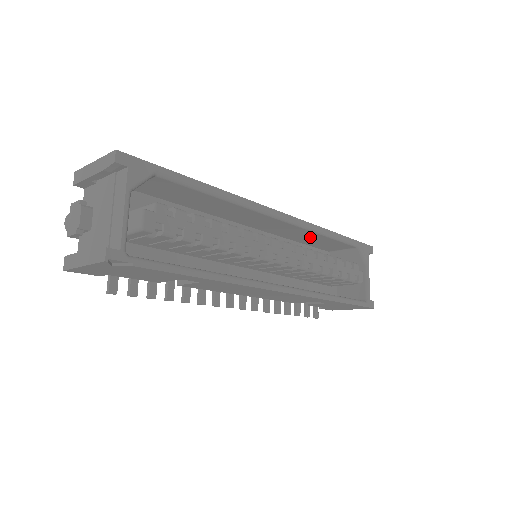
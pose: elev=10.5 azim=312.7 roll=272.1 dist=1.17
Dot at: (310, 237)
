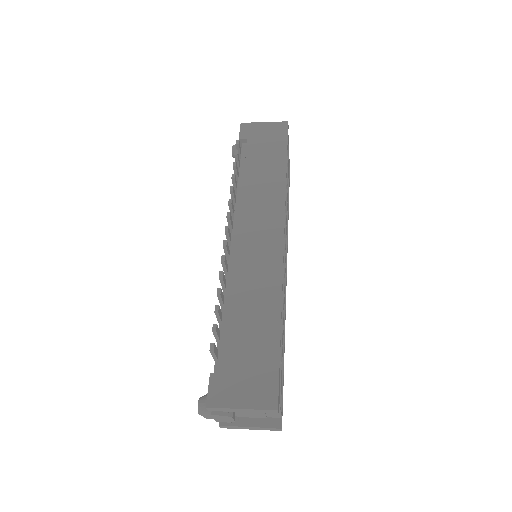
Dot at: occluded
